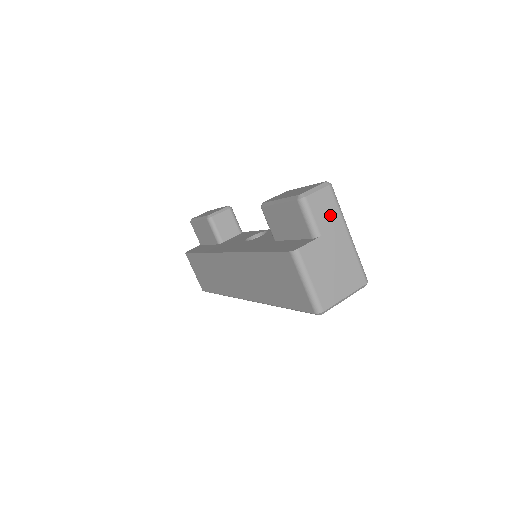
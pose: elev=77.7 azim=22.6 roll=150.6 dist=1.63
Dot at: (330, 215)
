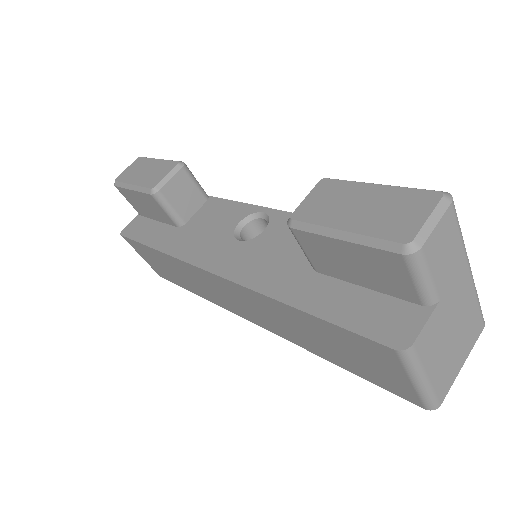
Dot at: (451, 256)
